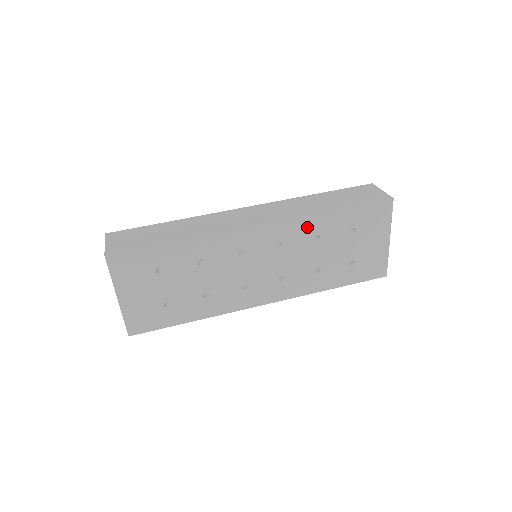
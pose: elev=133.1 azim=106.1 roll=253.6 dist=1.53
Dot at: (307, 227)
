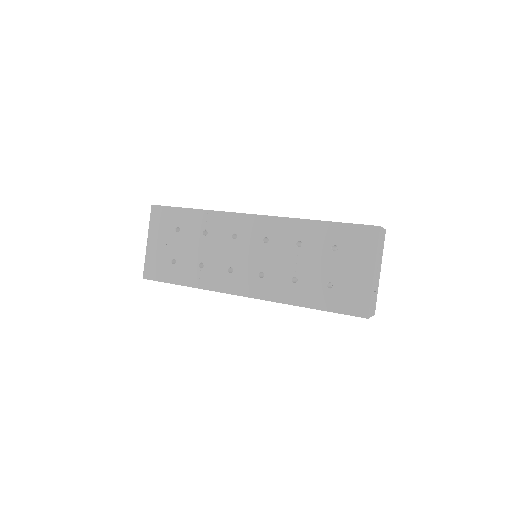
Dot at: (292, 230)
